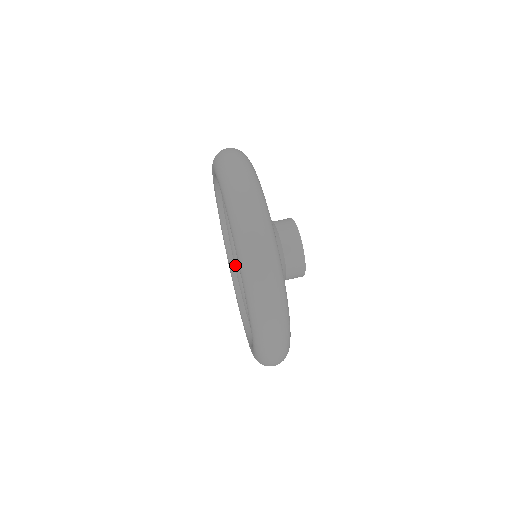
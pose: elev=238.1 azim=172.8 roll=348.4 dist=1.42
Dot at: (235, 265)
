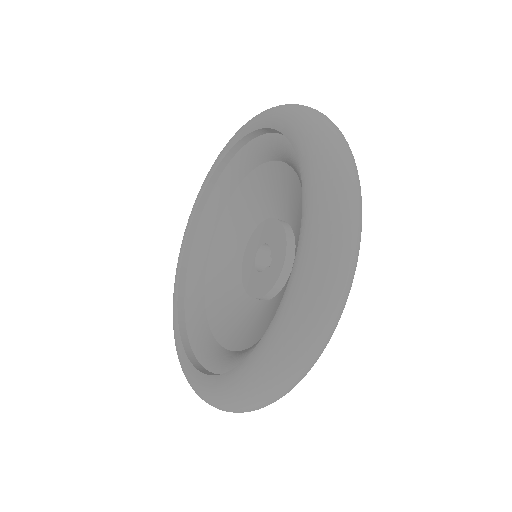
Dot at: (187, 284)
